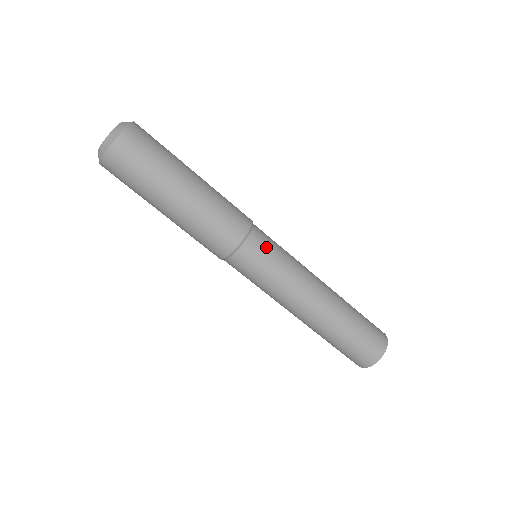
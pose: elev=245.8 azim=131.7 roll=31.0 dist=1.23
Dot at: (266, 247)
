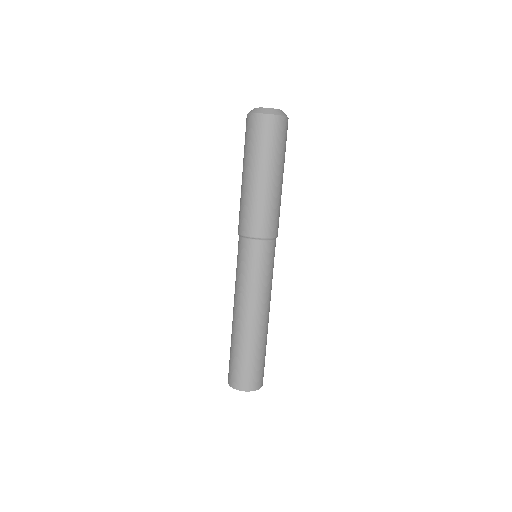
Dot at: (272, 257)
